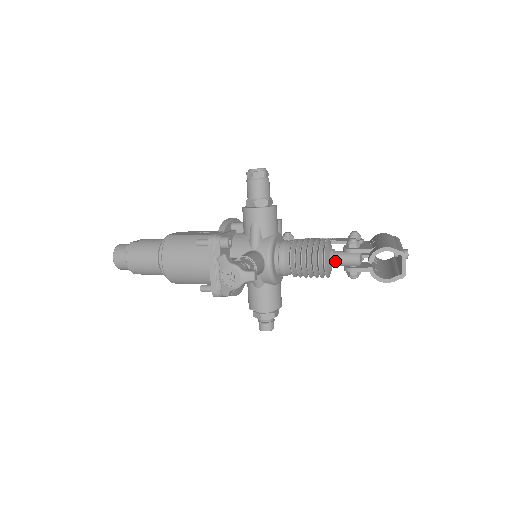
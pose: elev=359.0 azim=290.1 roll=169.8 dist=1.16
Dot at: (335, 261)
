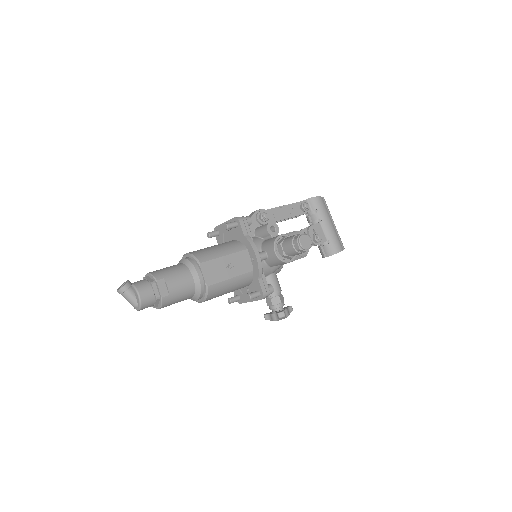
Dot at: occluded
